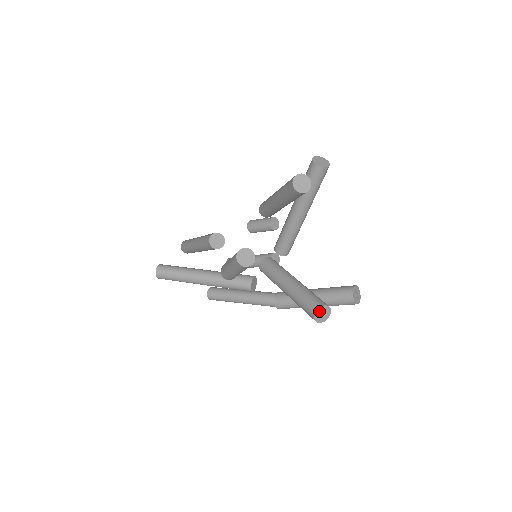
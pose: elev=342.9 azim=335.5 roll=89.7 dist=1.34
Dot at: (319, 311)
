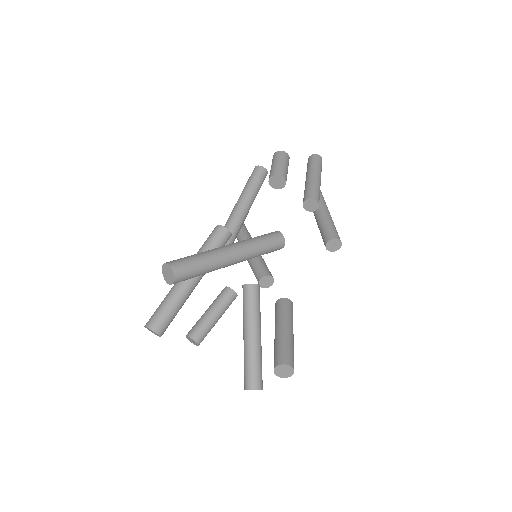
Dot at: occluded
